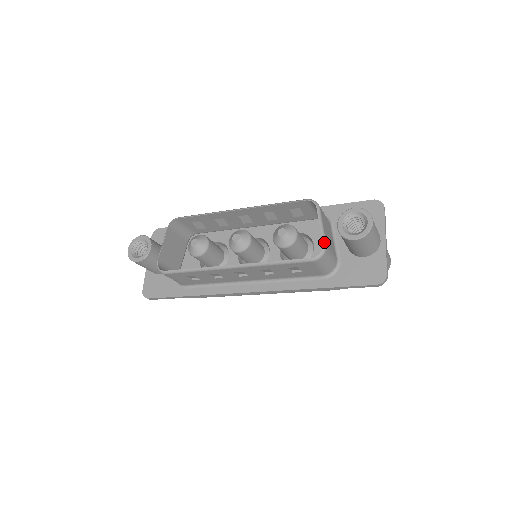
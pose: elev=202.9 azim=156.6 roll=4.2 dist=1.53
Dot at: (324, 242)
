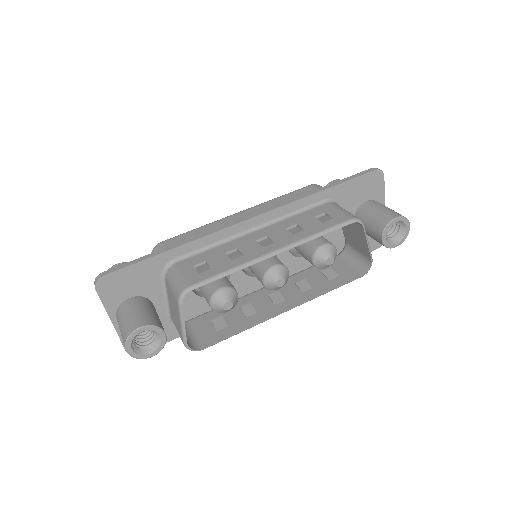
Dot at: occluded
